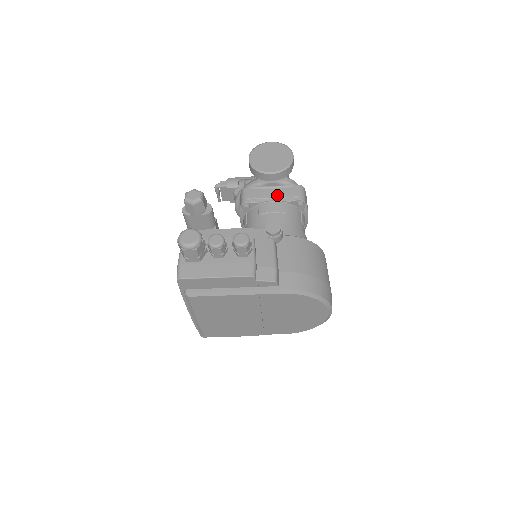
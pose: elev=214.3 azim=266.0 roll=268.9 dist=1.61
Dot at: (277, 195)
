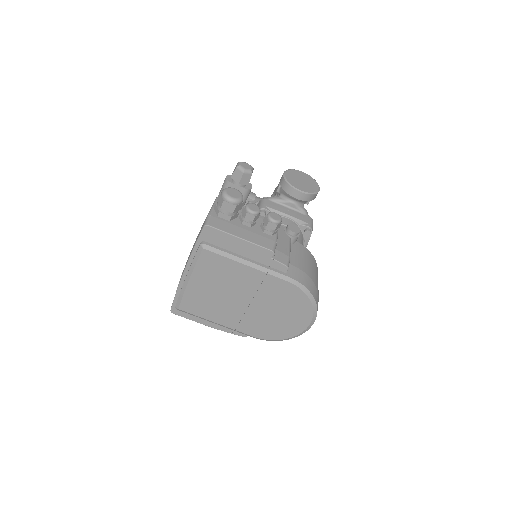
Dot at: (293, 215)
